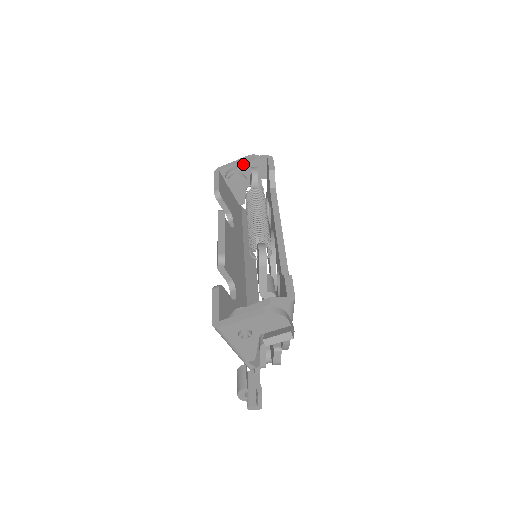
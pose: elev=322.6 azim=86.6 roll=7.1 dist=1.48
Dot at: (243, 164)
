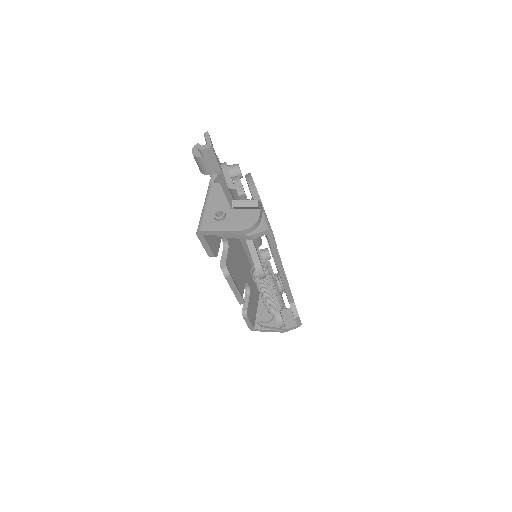
Dot at: occluded
